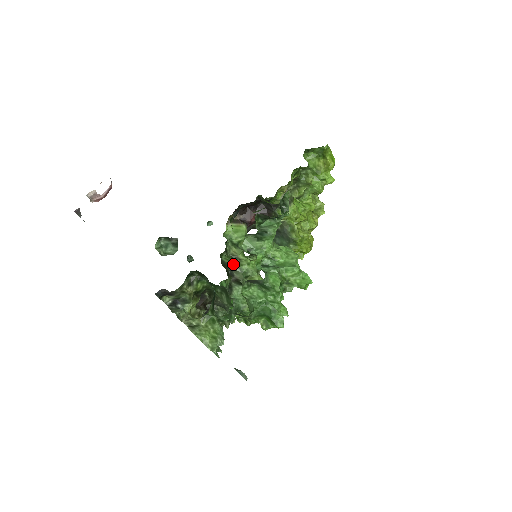
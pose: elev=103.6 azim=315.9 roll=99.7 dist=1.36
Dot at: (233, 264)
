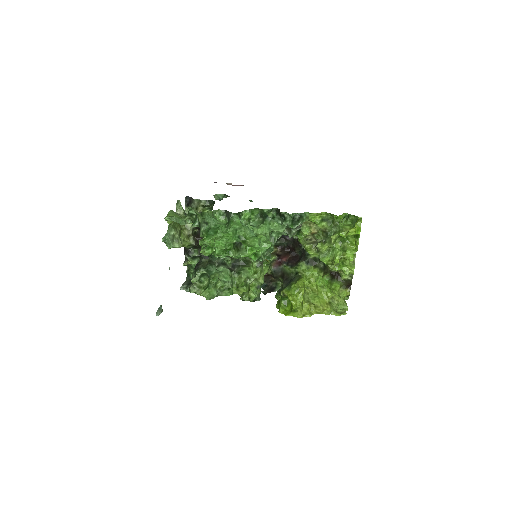
Dot at: (242, 263)
